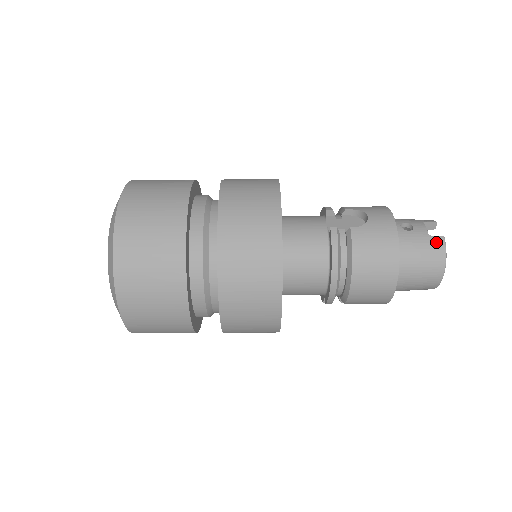
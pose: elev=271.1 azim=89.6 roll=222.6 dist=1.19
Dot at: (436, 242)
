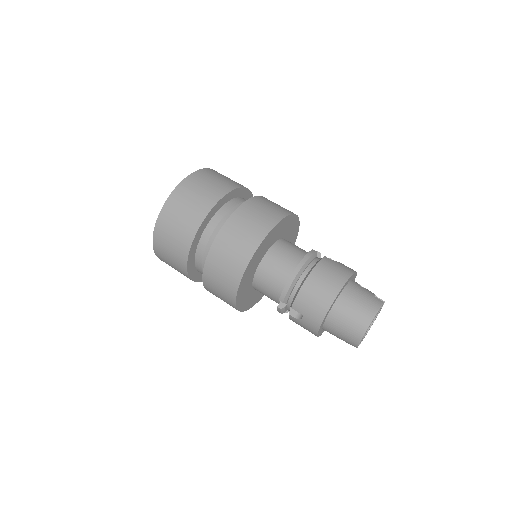
Dot at: (376, 300)
